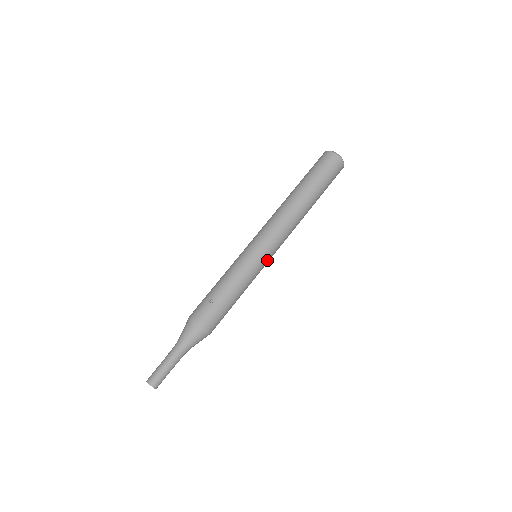
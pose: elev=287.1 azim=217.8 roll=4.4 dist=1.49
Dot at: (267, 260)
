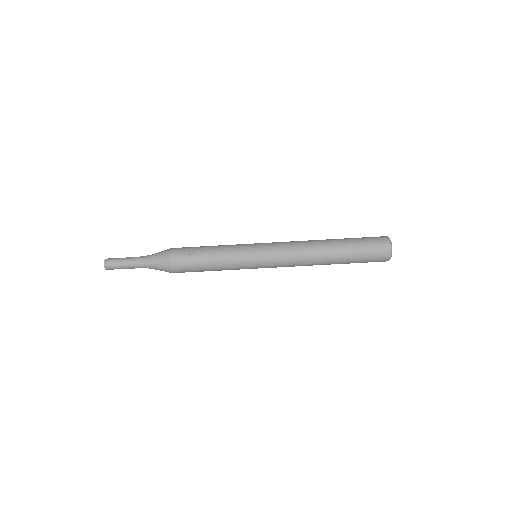
Dot at: (259, 266)
